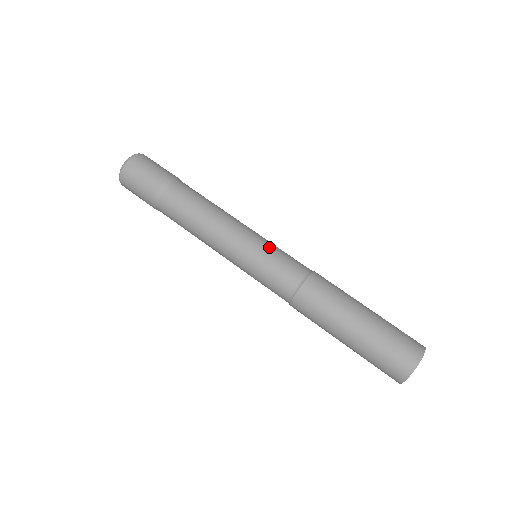
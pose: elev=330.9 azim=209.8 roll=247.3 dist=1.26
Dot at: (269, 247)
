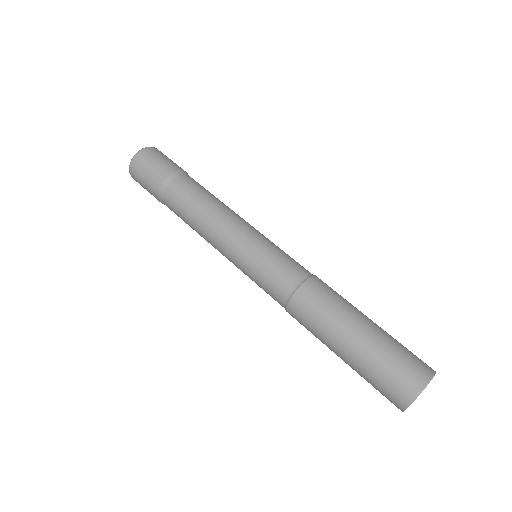
Dot at: (272, 244)
